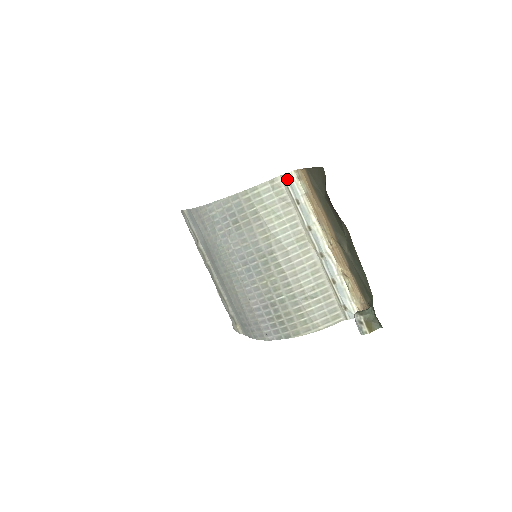
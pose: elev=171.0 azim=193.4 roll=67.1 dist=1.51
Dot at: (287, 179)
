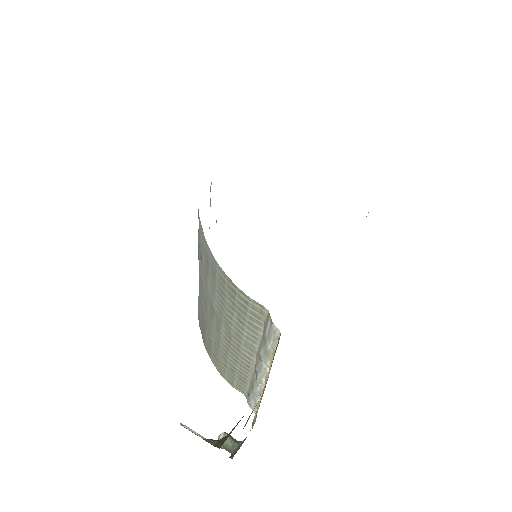
Dot at: (270, 323)
